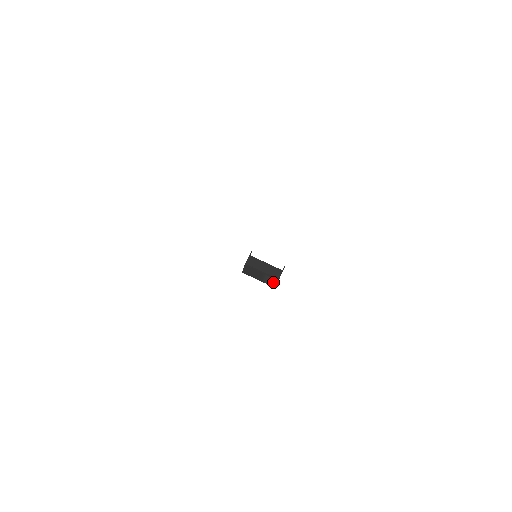
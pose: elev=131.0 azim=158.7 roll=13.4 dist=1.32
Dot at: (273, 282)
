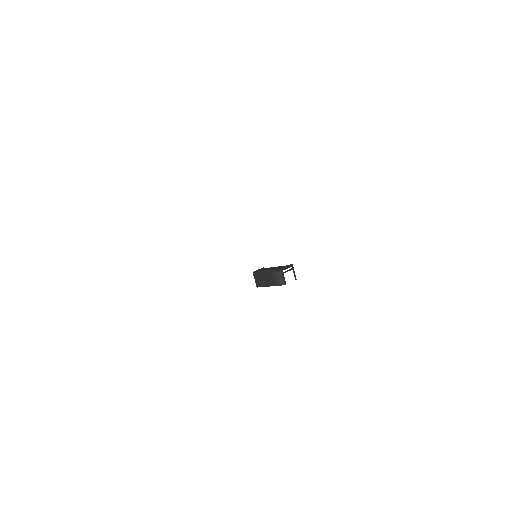
Dot at: (280, 278)
